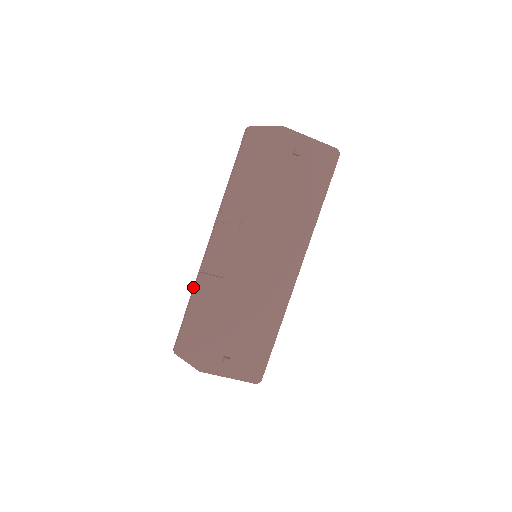
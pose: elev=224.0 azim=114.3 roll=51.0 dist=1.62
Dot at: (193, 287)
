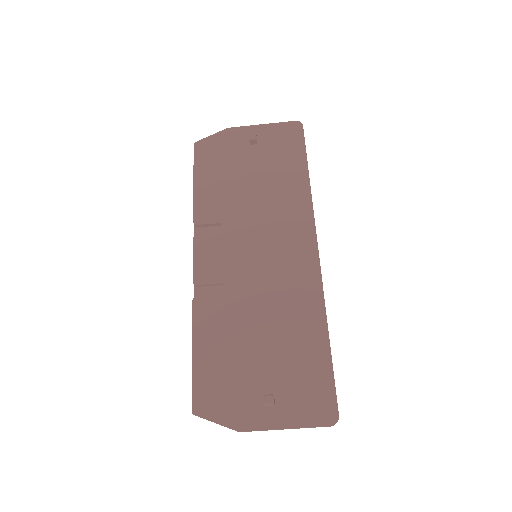
Dot at: occluded
